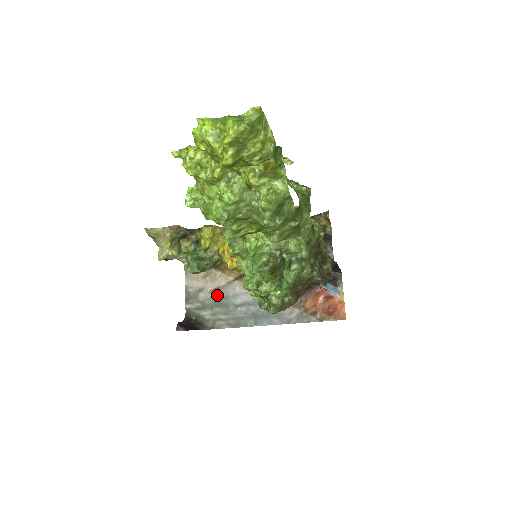
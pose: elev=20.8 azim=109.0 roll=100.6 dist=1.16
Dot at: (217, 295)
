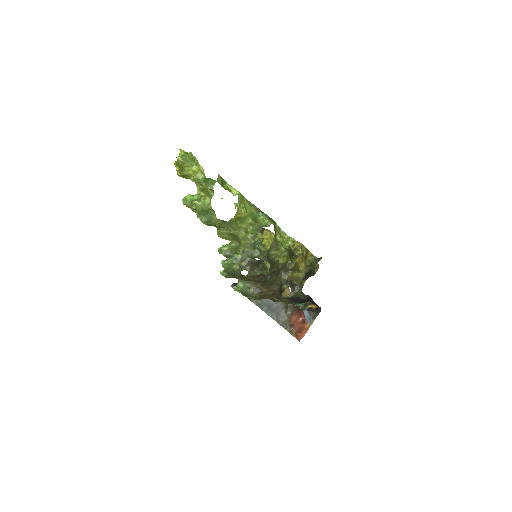
Dot at: occluded
